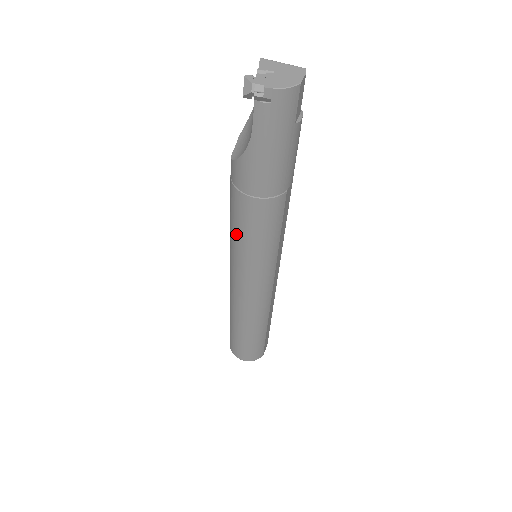
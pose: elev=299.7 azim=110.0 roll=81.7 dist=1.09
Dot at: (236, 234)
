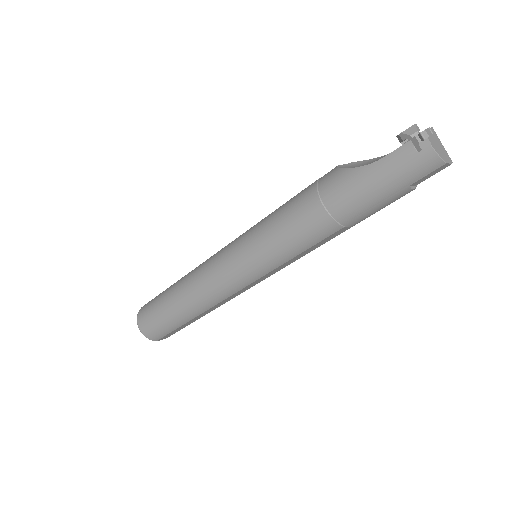
Dot at: (272, 220)
